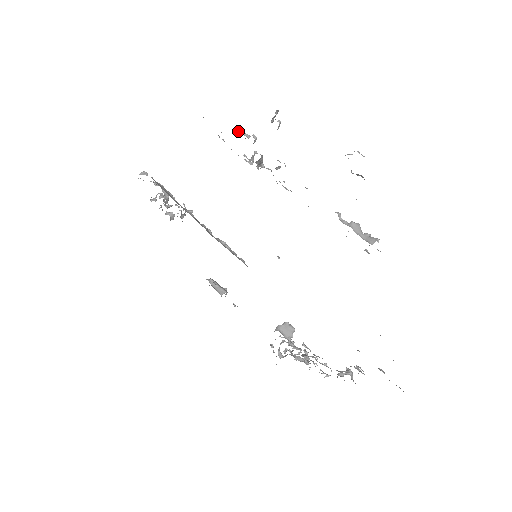
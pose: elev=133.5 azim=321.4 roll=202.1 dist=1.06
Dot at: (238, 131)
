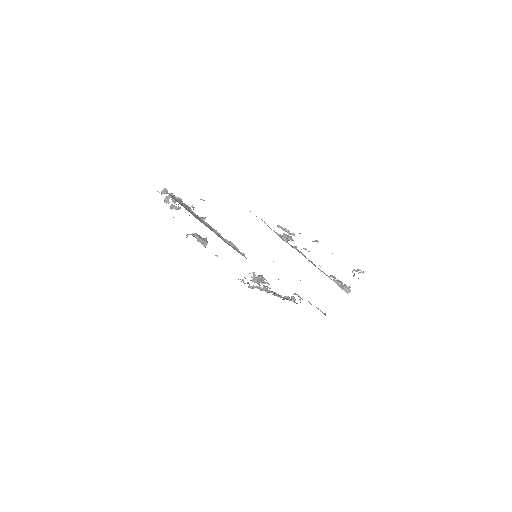
Dot at: (282, 228)
